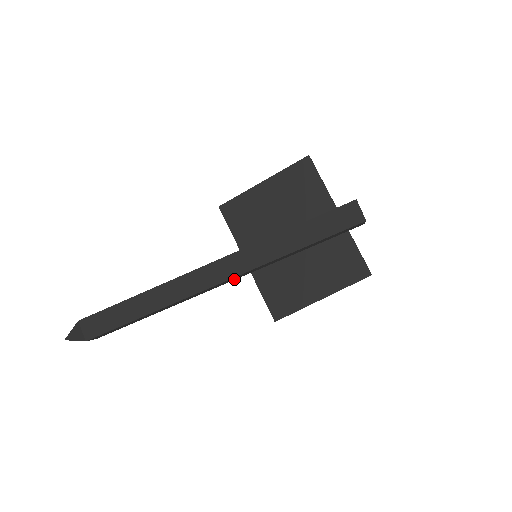
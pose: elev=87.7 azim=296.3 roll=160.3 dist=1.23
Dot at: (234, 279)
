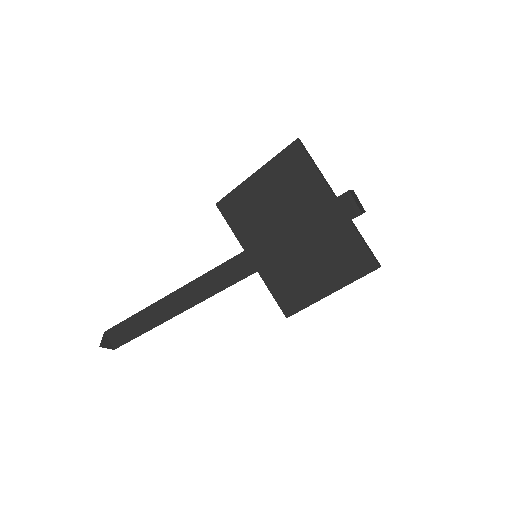
Dot at: occluded
